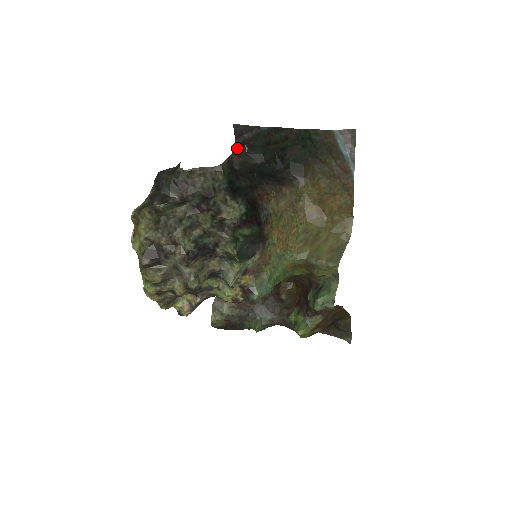
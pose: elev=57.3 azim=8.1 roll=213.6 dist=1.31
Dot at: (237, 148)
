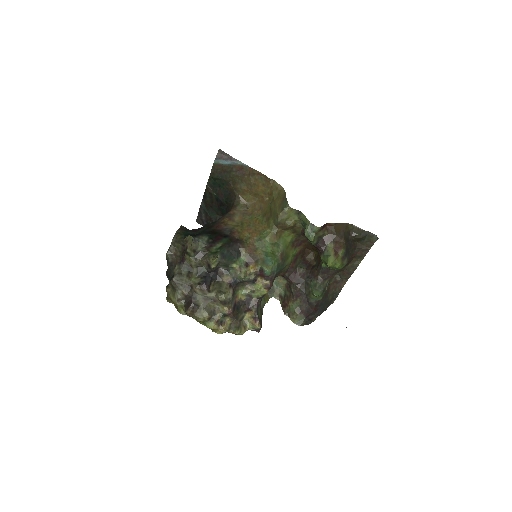
Dot at: occluded
